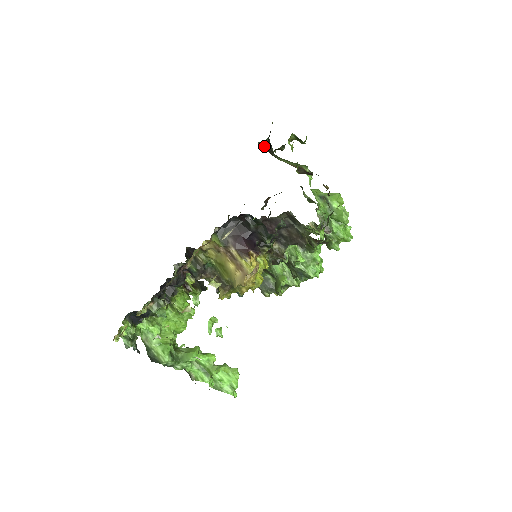
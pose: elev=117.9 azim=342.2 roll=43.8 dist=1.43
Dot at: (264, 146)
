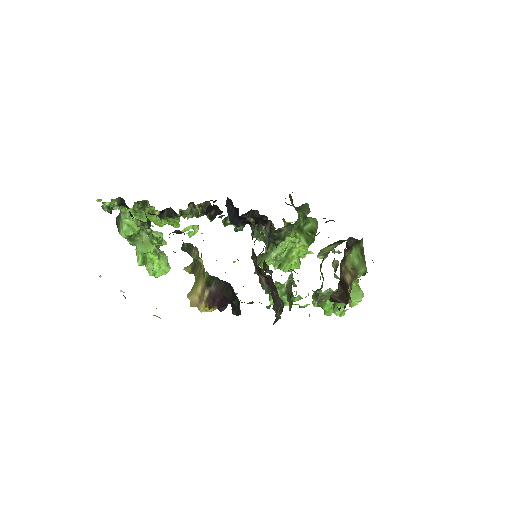
Dot at: (354, 239)
